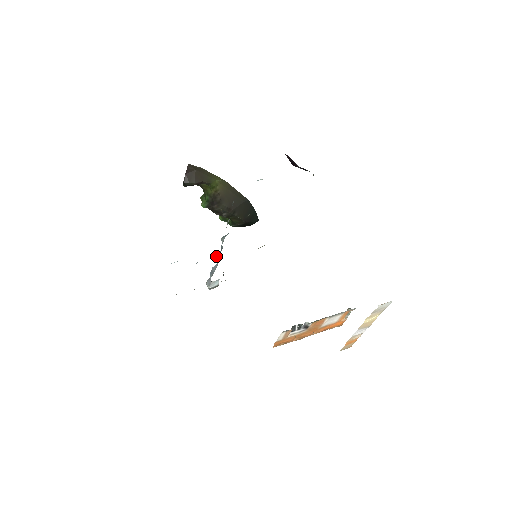
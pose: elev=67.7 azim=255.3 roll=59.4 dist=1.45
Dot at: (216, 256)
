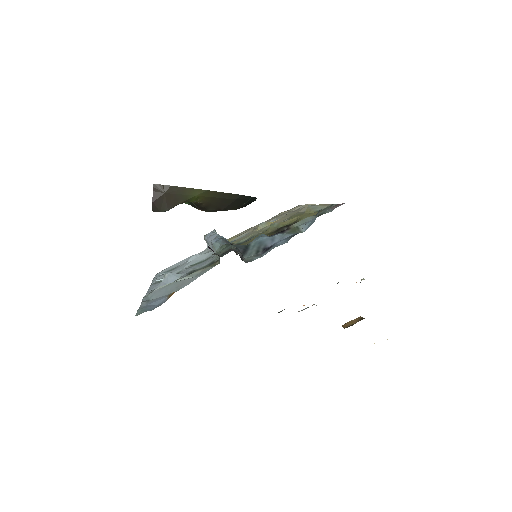
Dot at: occluded
